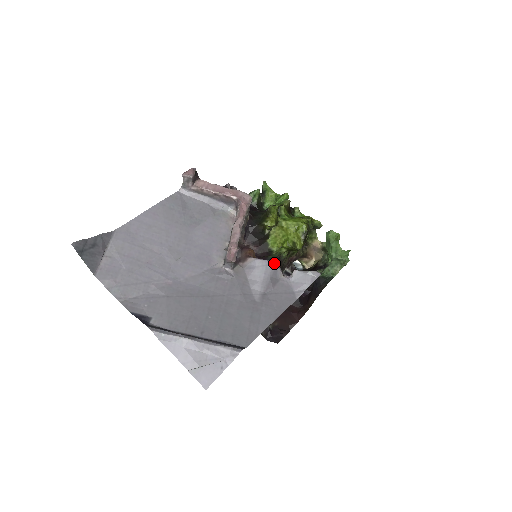
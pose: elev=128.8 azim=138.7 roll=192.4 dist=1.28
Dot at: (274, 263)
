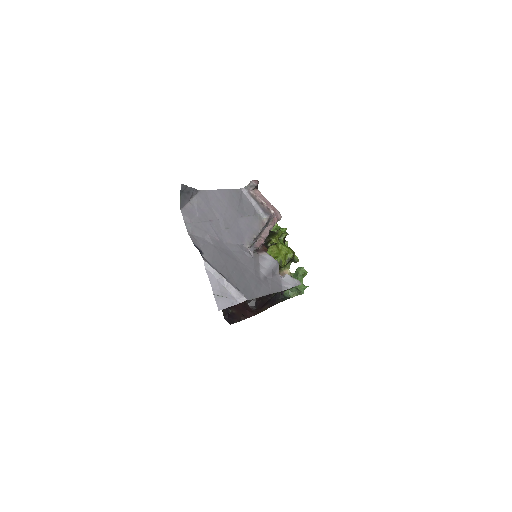
Dot at: (278, 263)
